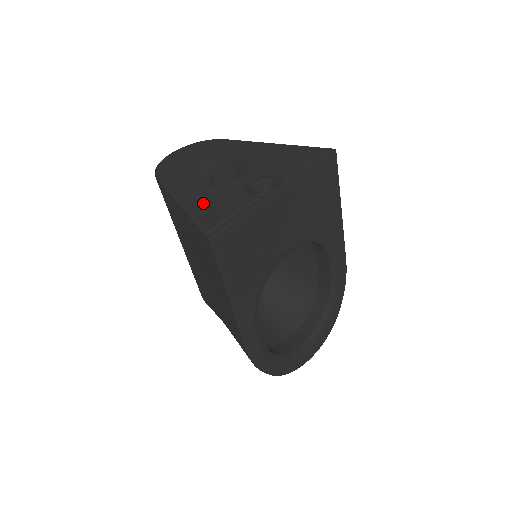
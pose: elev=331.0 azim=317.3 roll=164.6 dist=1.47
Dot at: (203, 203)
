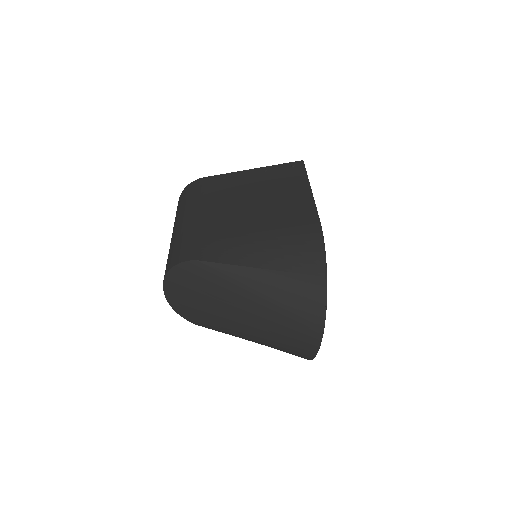
Dot at: occluded
